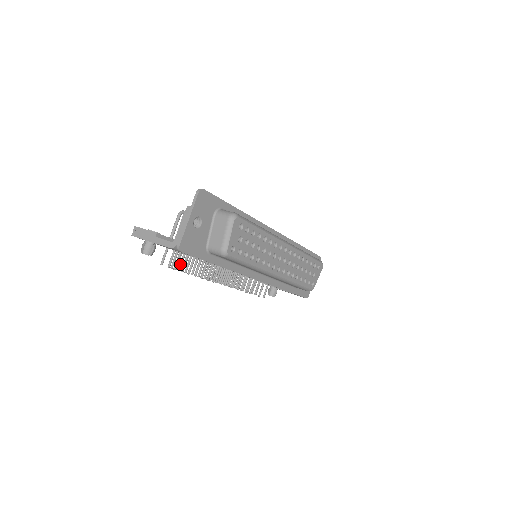
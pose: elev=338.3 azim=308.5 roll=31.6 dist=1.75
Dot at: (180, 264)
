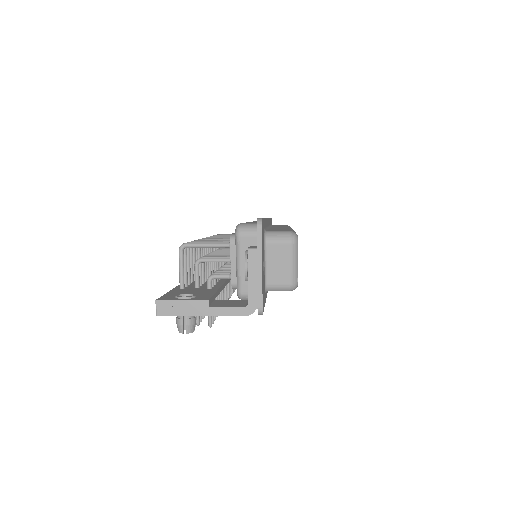
Dot at: occluded
